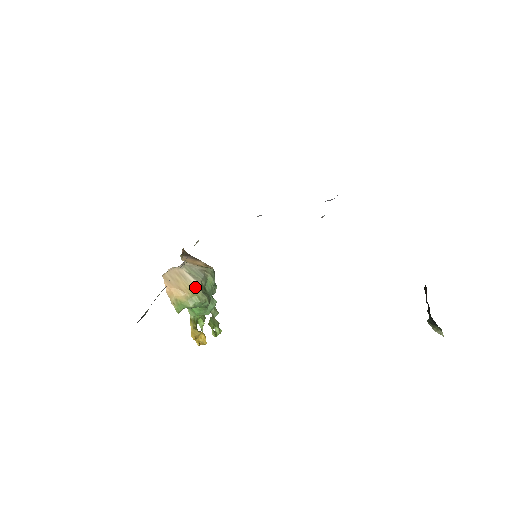
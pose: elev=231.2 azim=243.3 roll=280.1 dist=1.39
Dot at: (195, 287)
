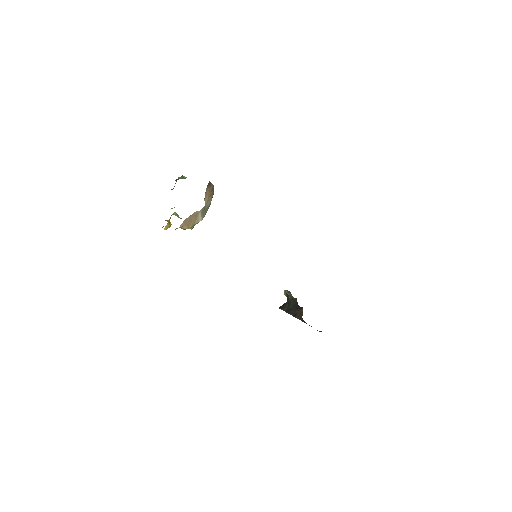
Dot at: occluded
